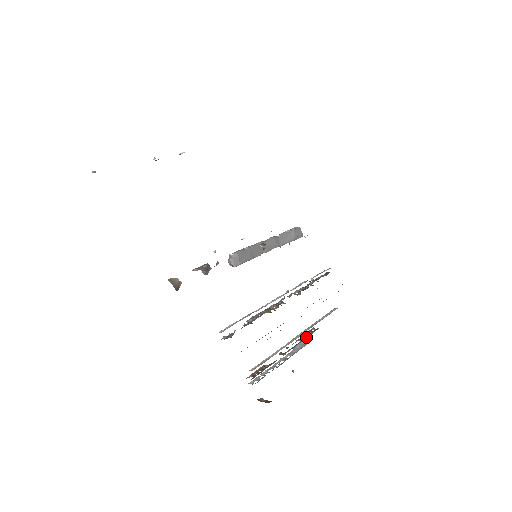
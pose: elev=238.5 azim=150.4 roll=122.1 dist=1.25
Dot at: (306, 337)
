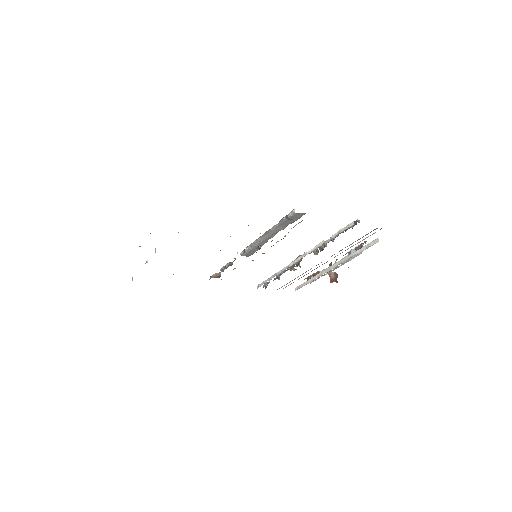
Dot at: occluded
